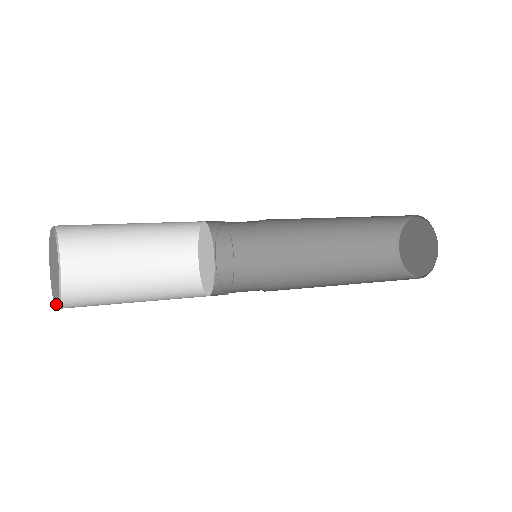
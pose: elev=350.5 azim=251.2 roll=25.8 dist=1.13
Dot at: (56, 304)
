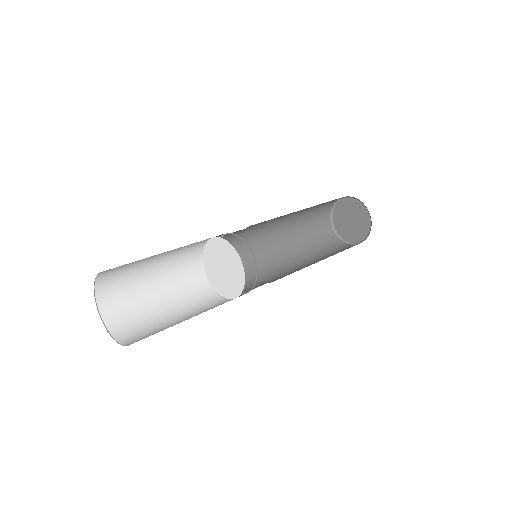
Dot at: occluded
